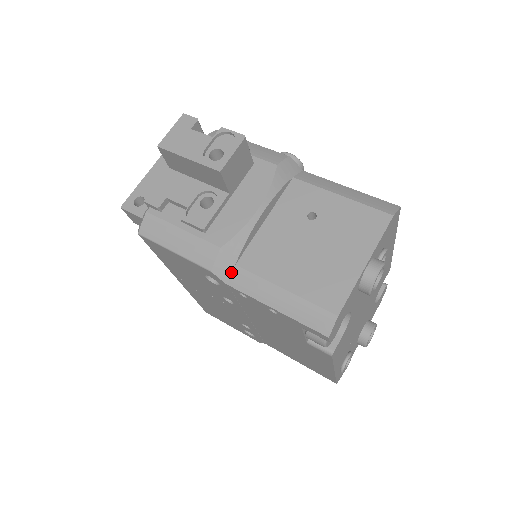
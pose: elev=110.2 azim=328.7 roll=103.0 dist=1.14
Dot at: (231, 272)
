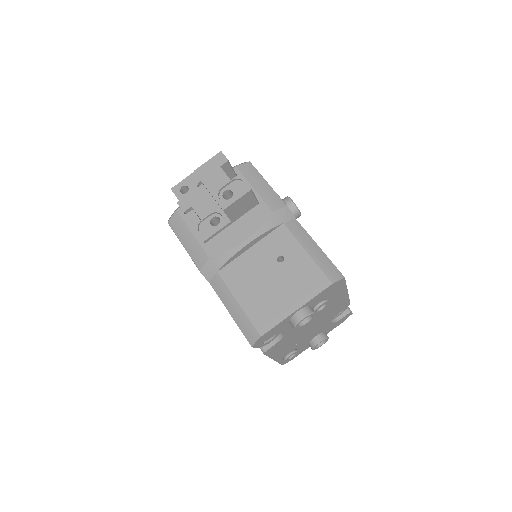
Dot at: (213, 275)
